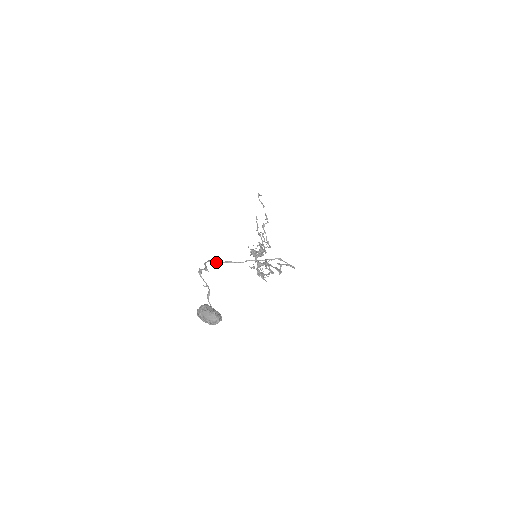
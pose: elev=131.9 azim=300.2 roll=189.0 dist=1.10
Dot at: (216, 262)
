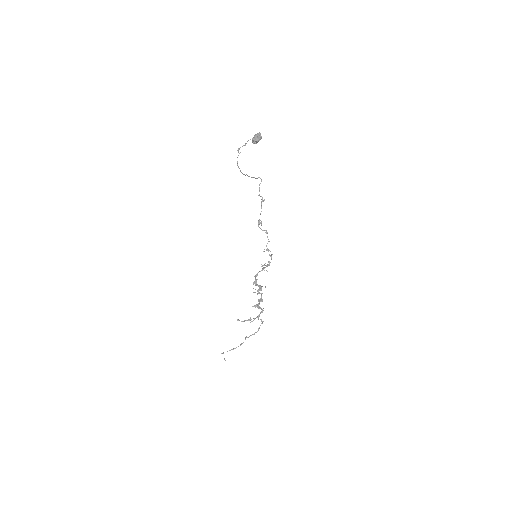
Dot at: (240, 170)
